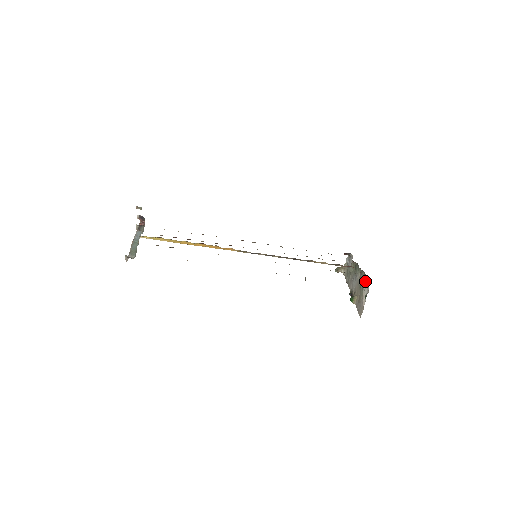
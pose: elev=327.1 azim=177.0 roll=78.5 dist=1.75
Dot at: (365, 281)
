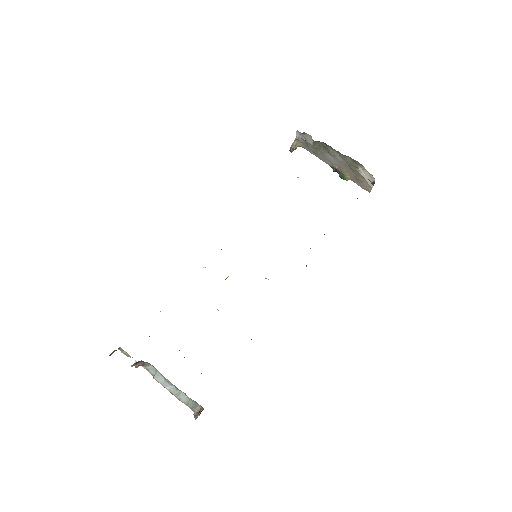
Dot at: (358, 166)
